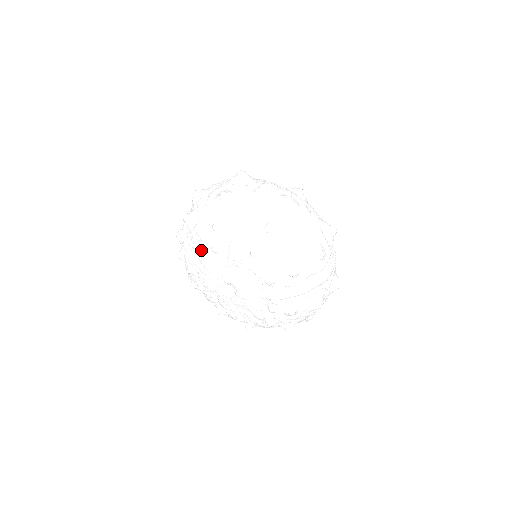
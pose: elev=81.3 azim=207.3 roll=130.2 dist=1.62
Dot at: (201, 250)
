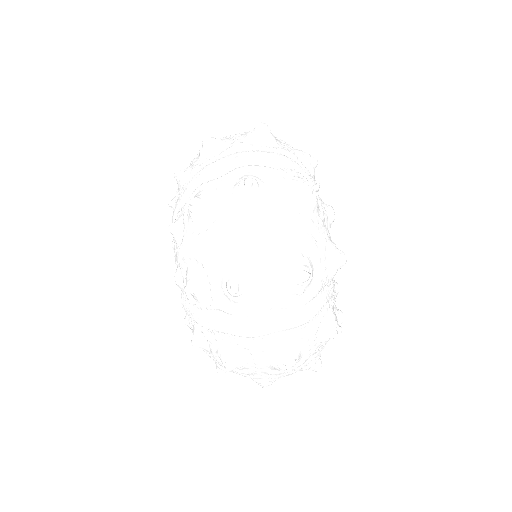
Dot at: occluded
